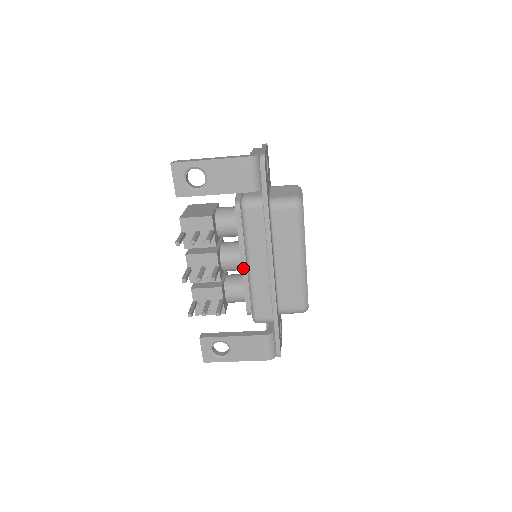
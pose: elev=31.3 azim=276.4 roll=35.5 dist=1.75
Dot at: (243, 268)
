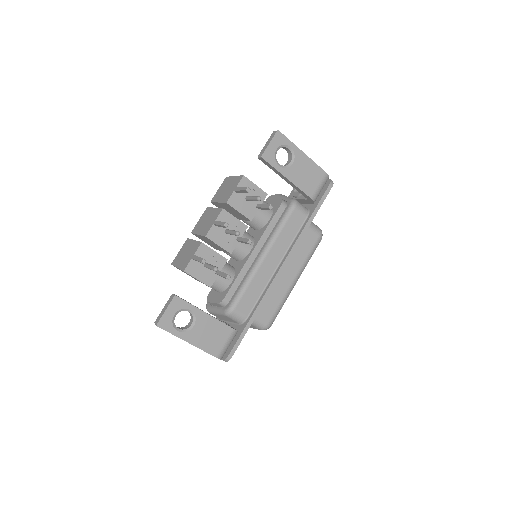
Dot at: (251, 256)
